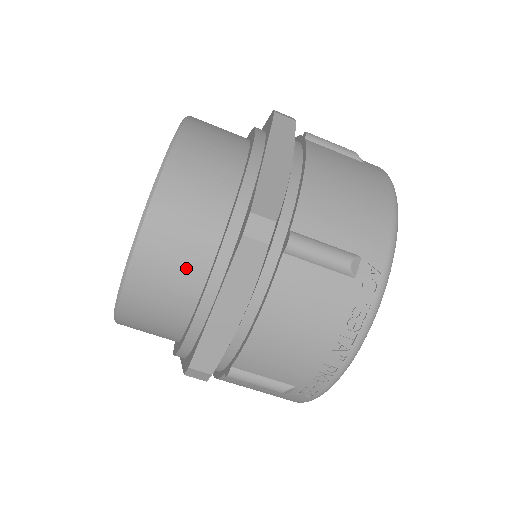
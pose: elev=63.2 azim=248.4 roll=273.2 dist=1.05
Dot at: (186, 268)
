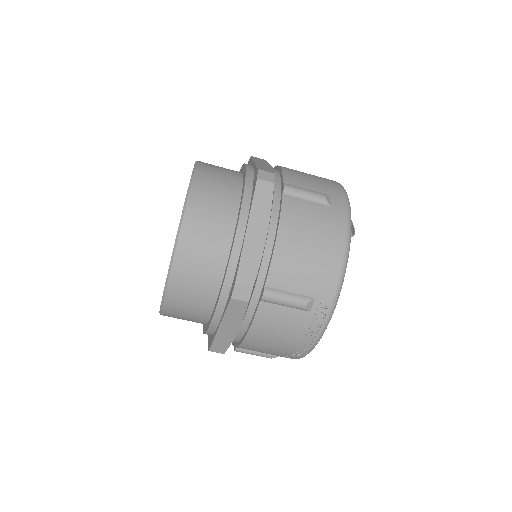
Dot at: (200, 302)
